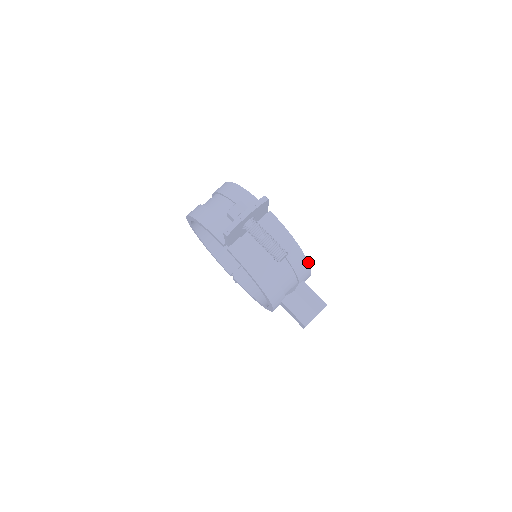
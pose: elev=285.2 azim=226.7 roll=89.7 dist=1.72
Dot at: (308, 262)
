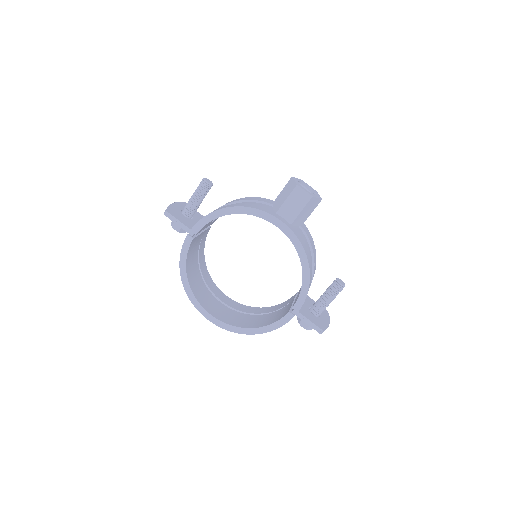
Dot at: (262, 198)
